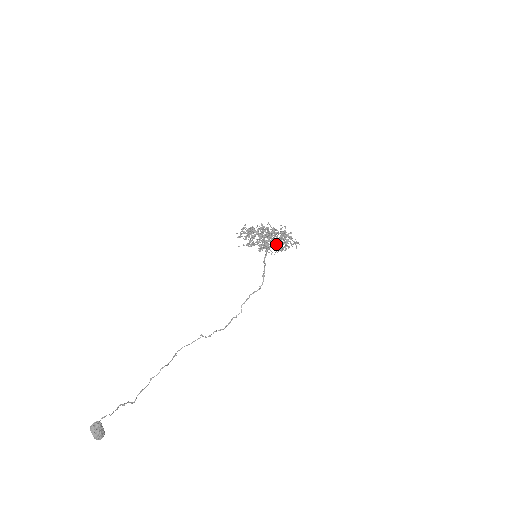
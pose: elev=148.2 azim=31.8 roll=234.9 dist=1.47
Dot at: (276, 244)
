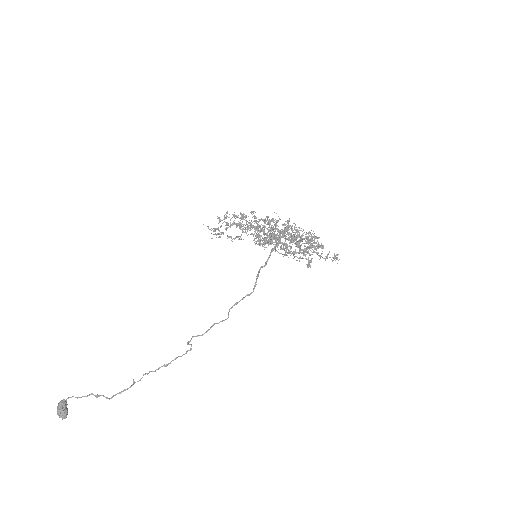
Dot at: (292, 244)
